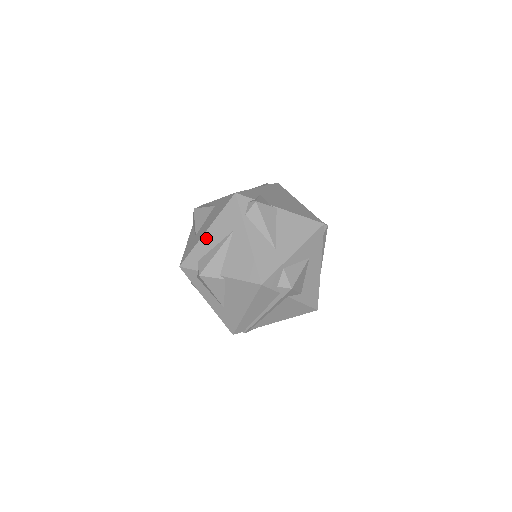
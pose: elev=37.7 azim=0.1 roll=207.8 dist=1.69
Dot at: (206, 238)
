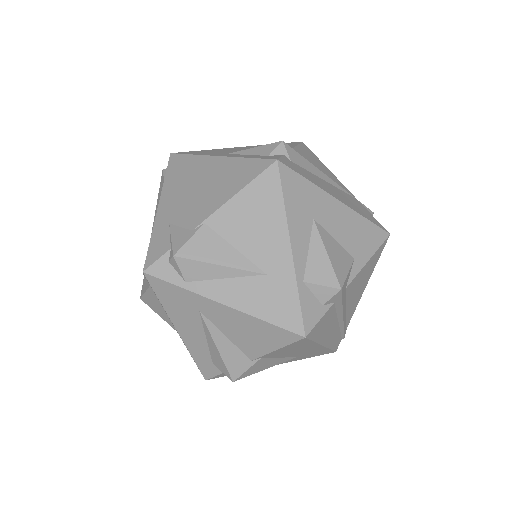
Dot at: (187, 339)
